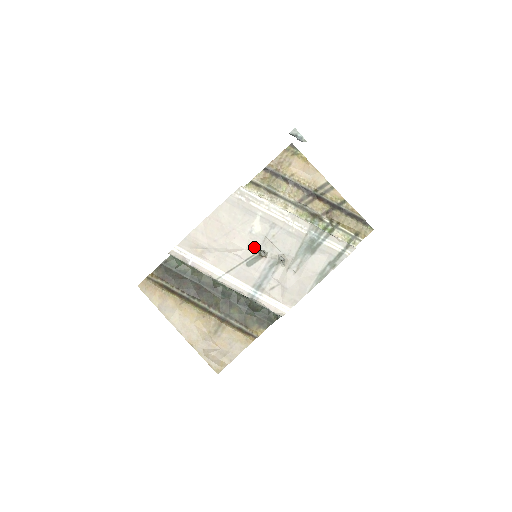
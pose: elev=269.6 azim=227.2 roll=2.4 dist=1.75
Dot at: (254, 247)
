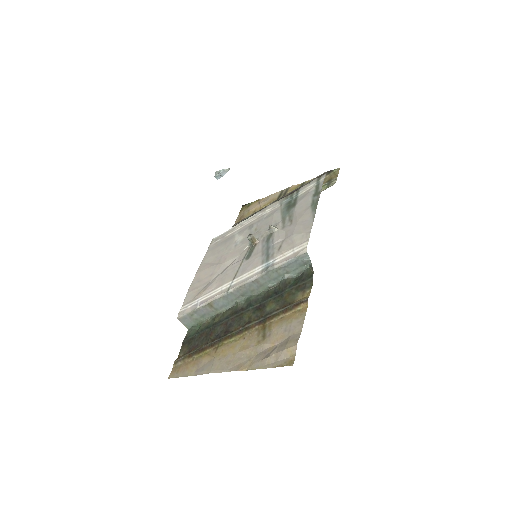
Dot at: (245, 247)
